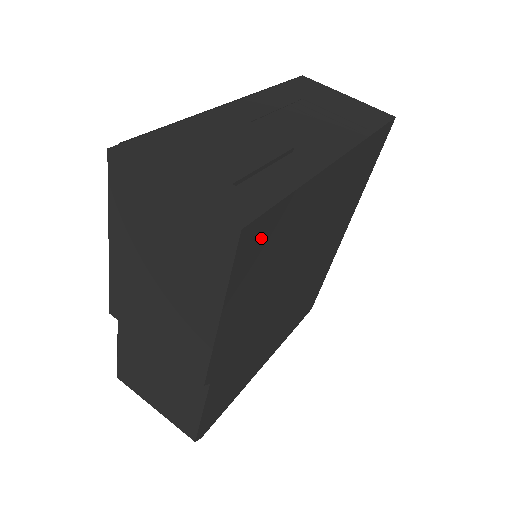
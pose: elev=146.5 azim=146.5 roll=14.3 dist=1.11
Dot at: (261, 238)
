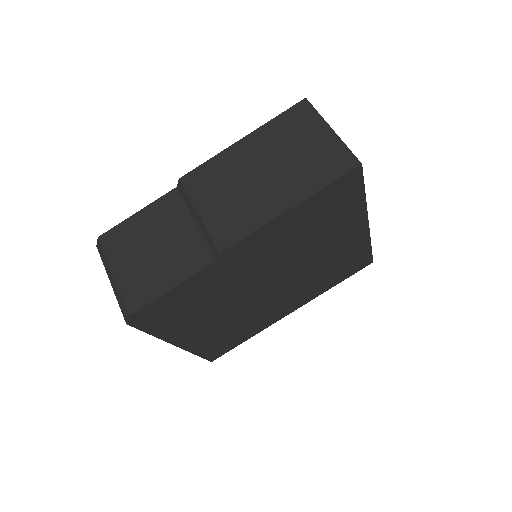
Dot at: (344, 192)
